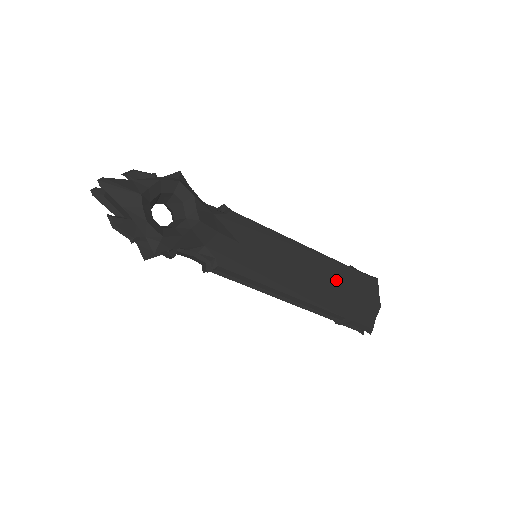
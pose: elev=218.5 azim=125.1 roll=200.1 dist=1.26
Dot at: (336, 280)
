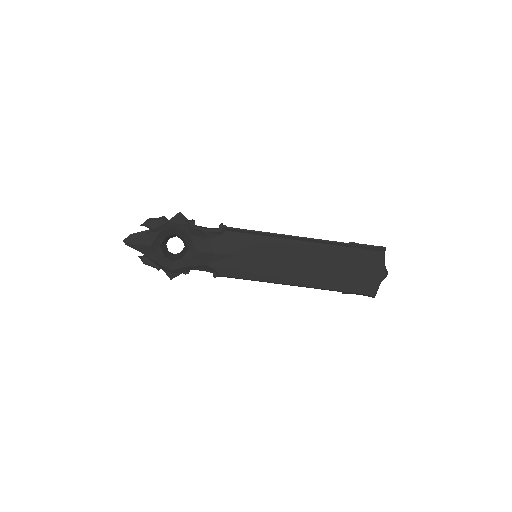
Dot at: (333, 262)
